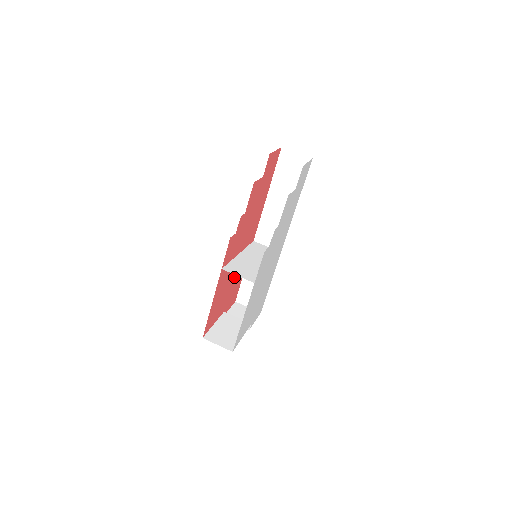
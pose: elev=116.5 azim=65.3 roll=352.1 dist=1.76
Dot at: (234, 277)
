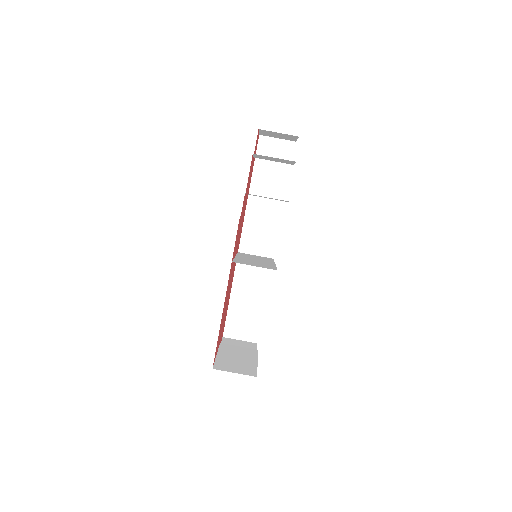
Dot at: occluded
